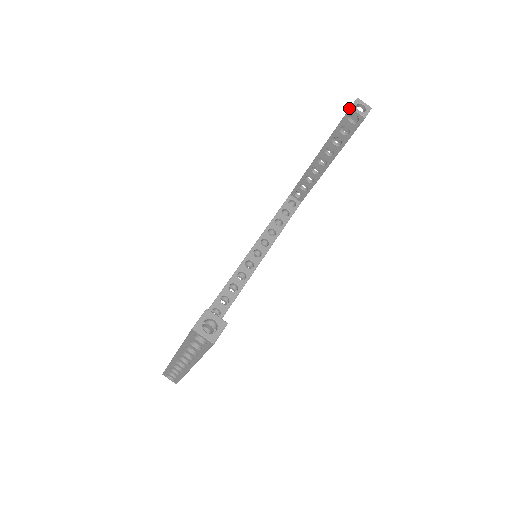
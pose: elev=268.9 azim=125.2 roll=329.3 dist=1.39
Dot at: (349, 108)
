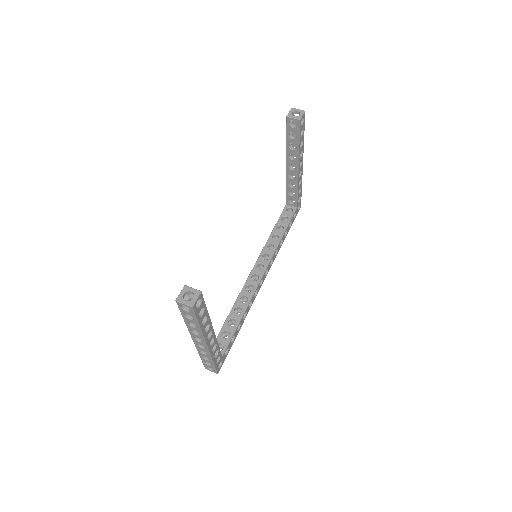
Dot at: (286, 117)
